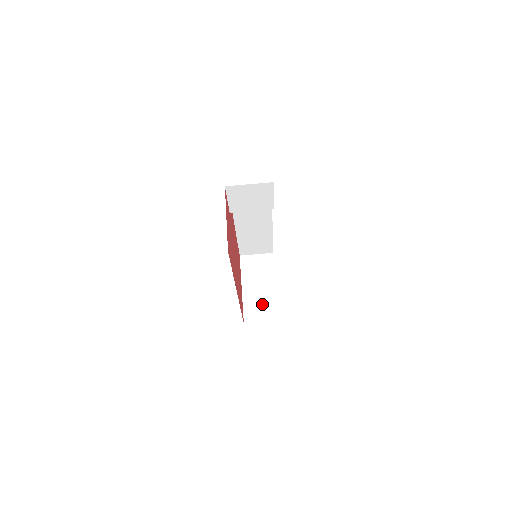
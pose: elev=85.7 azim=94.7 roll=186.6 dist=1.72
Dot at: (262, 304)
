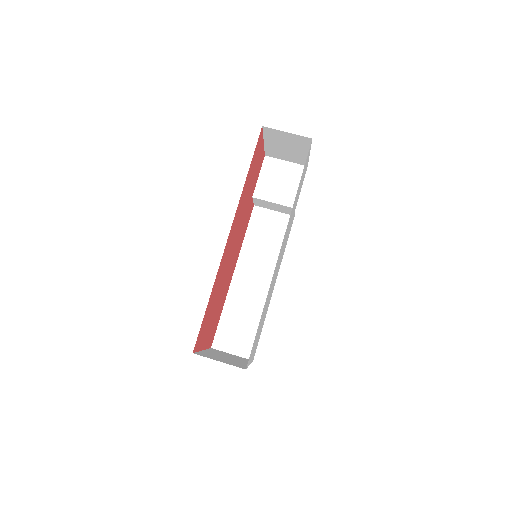
Dot at: (225, 360)
